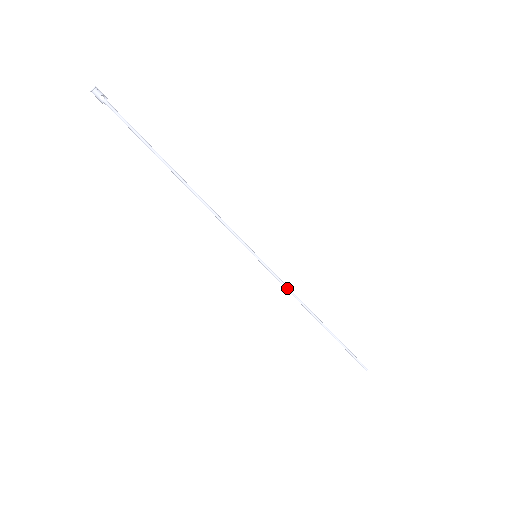
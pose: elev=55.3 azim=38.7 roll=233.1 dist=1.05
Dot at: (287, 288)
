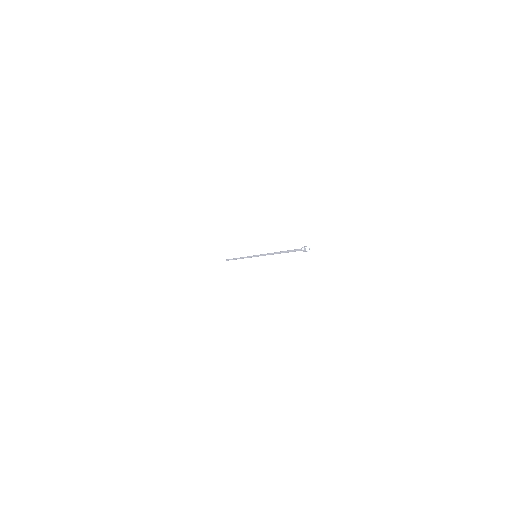
Dot at: occluded
